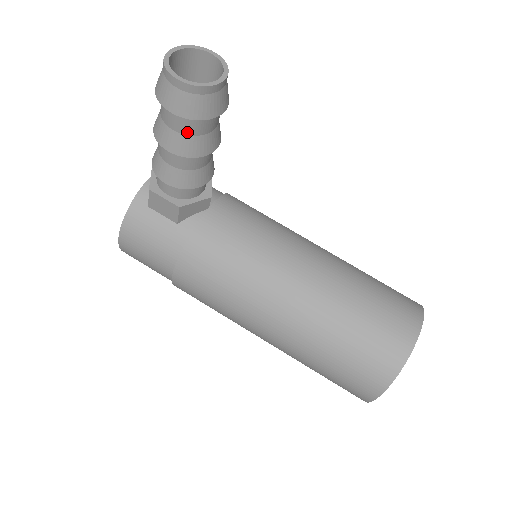
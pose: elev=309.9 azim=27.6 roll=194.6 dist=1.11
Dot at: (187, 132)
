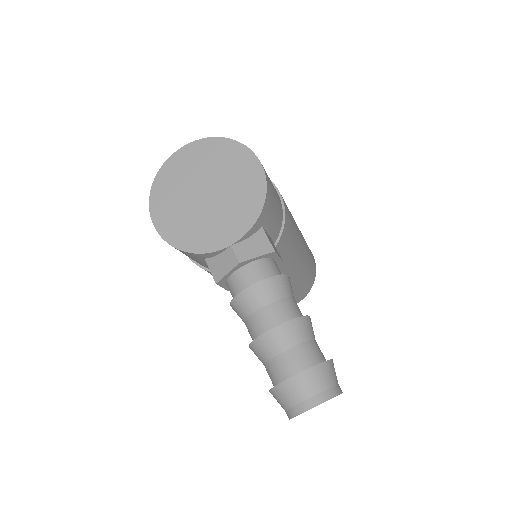
Dot at: occluded
